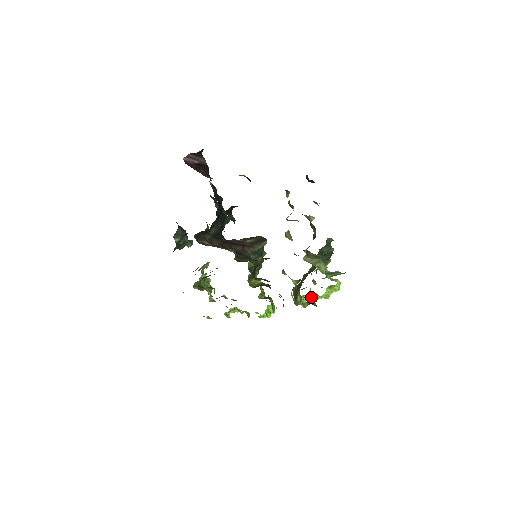
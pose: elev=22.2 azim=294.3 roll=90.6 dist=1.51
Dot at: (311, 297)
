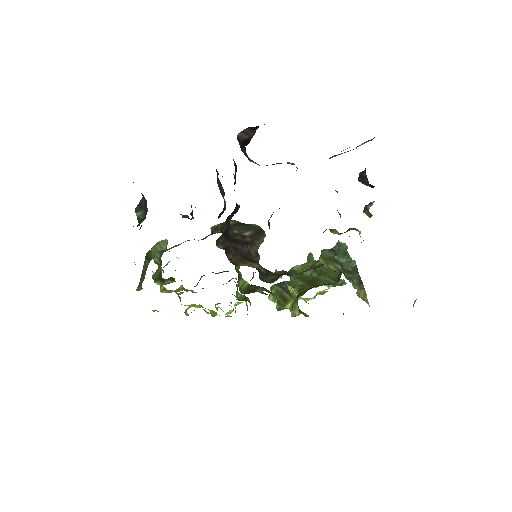
Dot at: occluded
